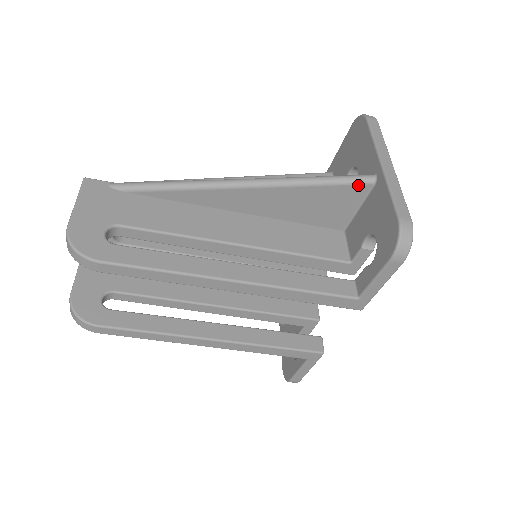
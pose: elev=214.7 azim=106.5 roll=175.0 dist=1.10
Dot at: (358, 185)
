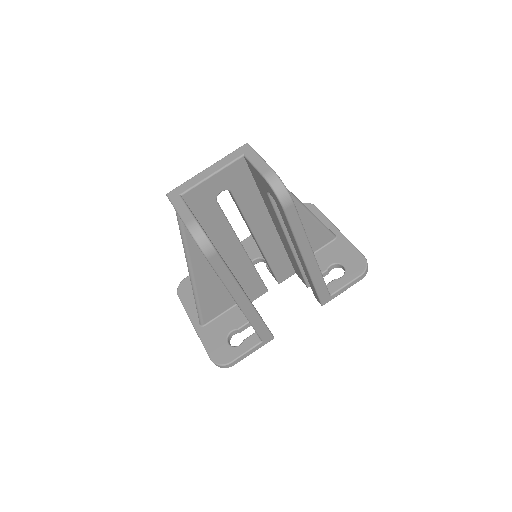
Dot at: (331, 235)
